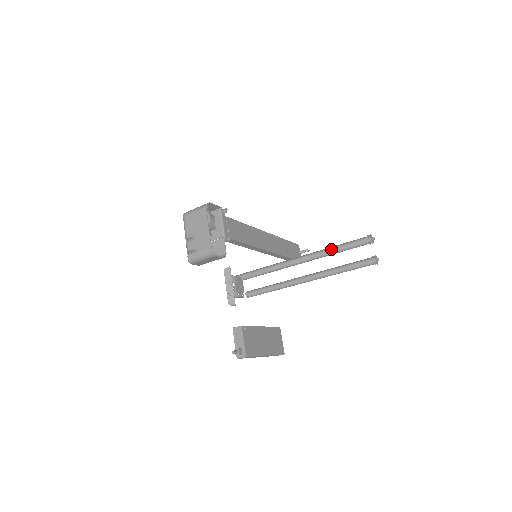
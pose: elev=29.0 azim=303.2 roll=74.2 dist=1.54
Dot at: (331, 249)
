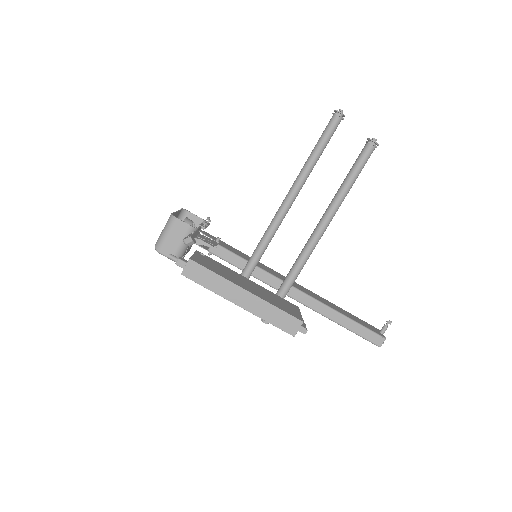
Dot at: occluded
